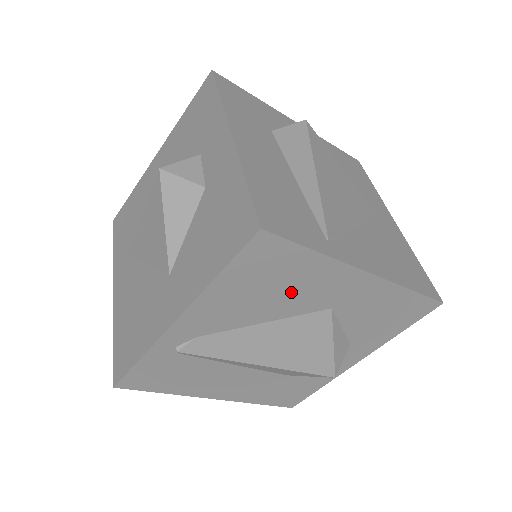
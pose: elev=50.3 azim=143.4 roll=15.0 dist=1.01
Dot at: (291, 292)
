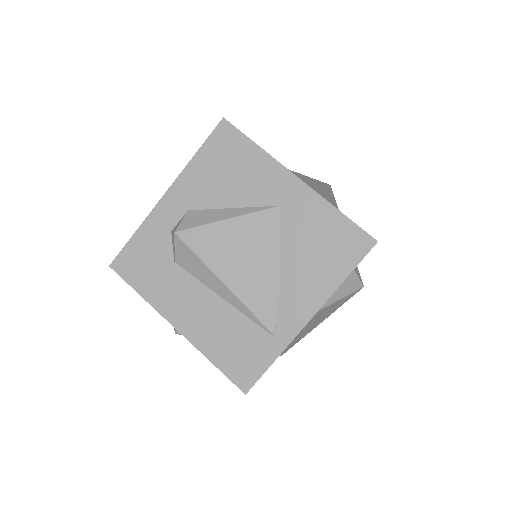
Dot at: occluded
